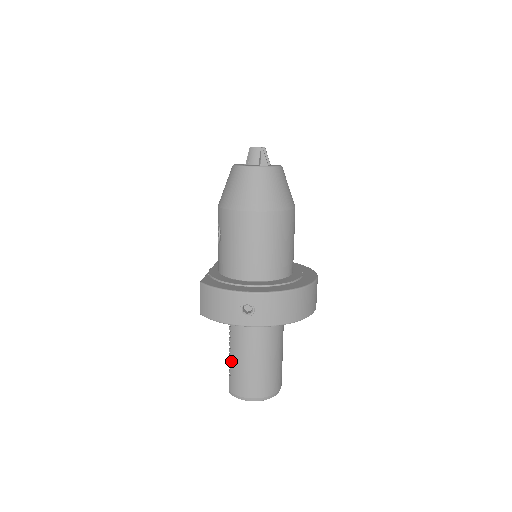
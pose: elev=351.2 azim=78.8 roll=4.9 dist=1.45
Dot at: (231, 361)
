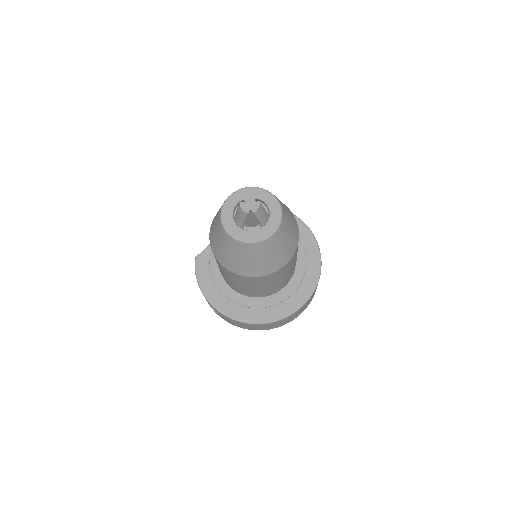
Dot at: occluded
